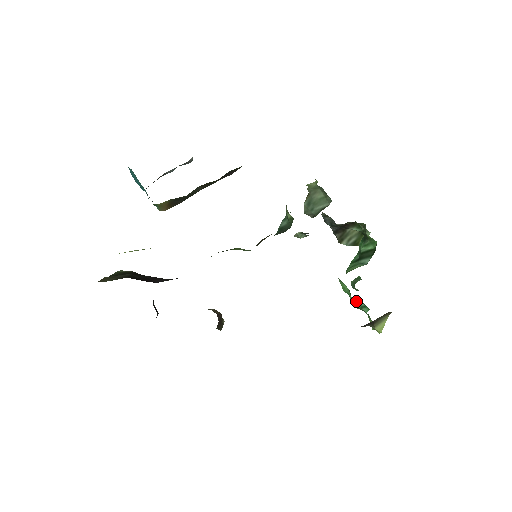
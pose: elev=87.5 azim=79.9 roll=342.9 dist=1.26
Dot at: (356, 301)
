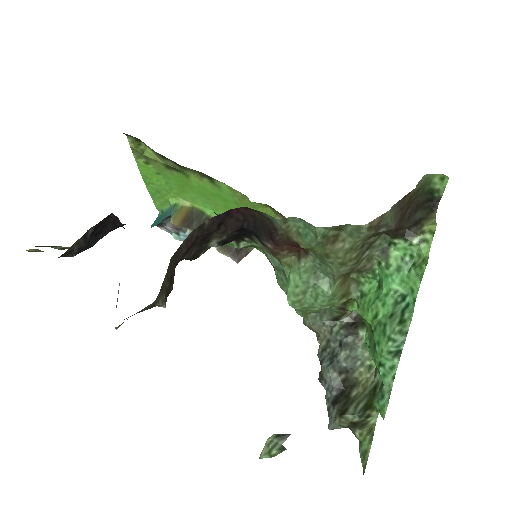
Dot at: (391, 314)
